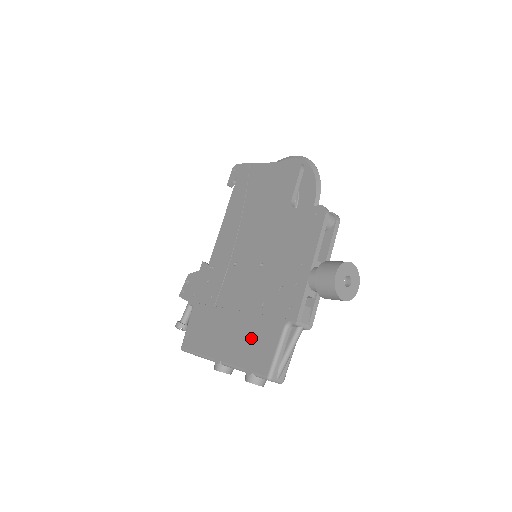
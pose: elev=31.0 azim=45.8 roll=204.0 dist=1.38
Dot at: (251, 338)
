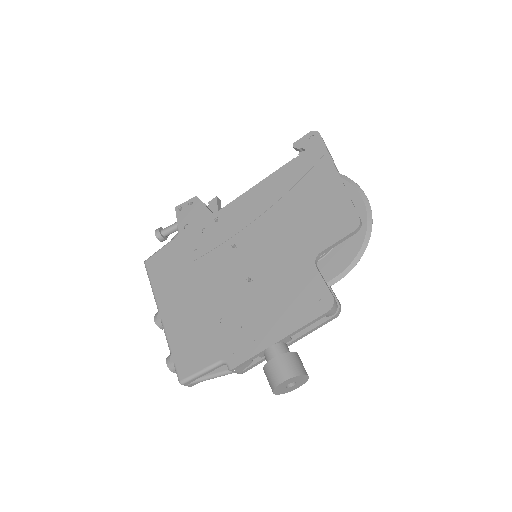
Dot at: (194, 334)
